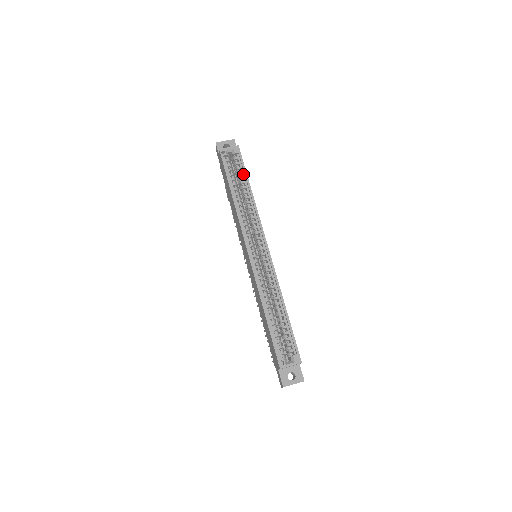
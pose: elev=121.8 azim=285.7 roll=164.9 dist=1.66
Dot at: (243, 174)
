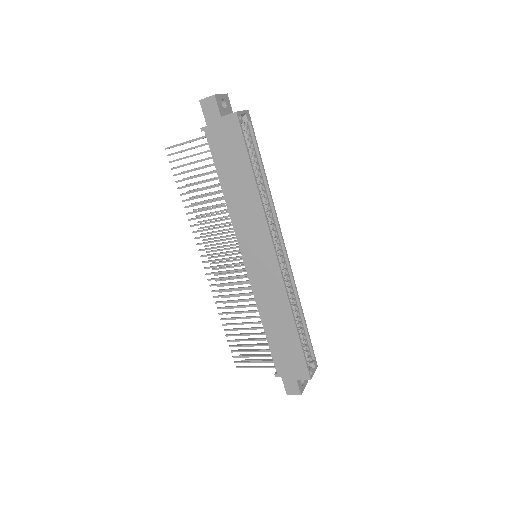
Dot at: (255, 152)
